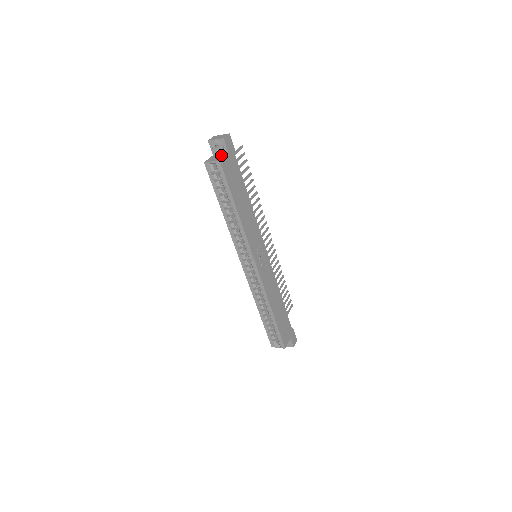
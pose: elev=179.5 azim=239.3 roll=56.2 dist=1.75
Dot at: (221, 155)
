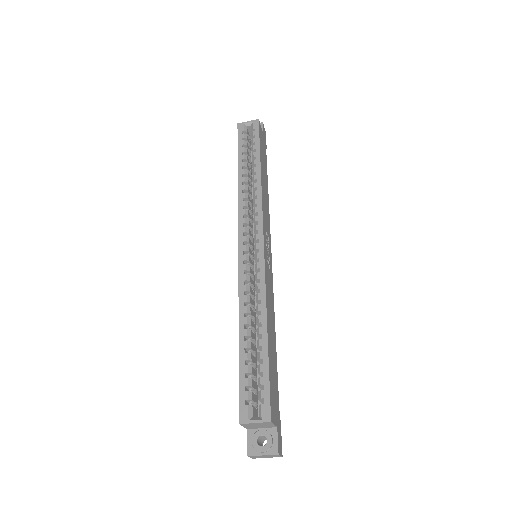
Dot at: occluded
